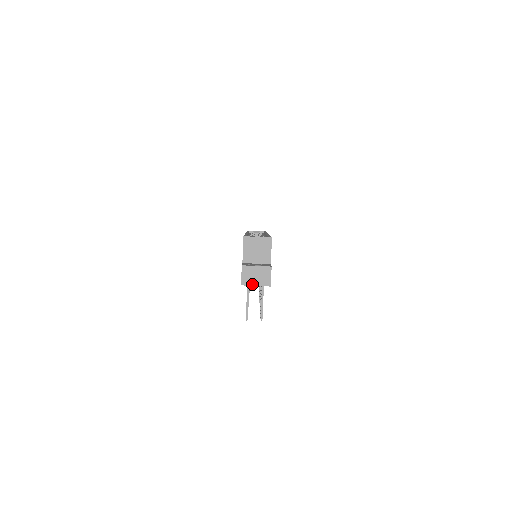
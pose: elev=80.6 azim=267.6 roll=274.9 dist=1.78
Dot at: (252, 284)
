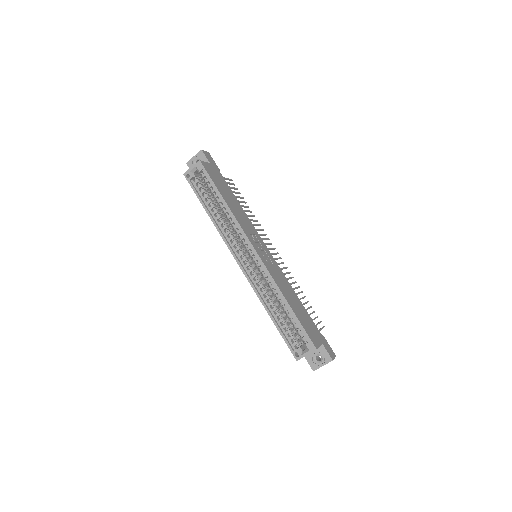
Dot at: occluded
